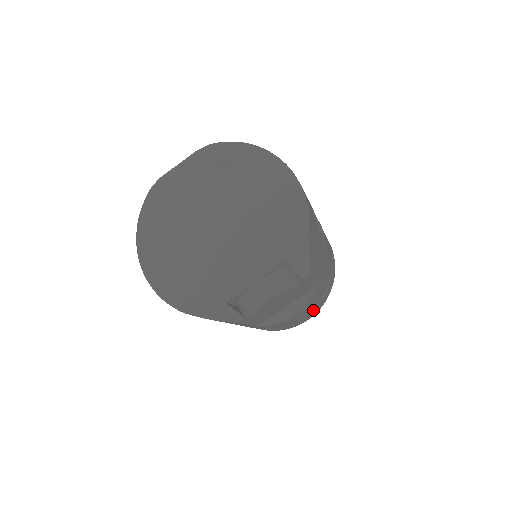
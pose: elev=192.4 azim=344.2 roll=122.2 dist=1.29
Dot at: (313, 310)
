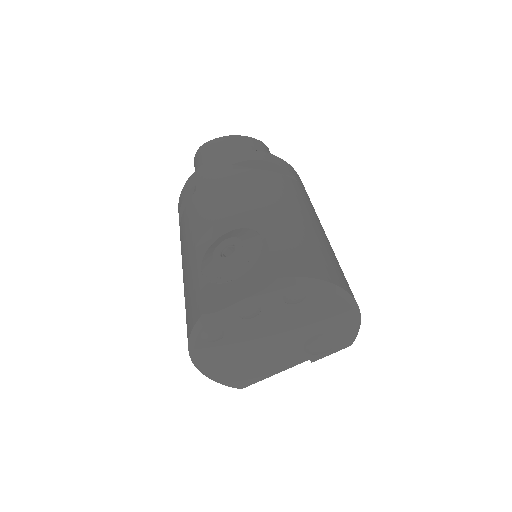
Dot at: occluded
